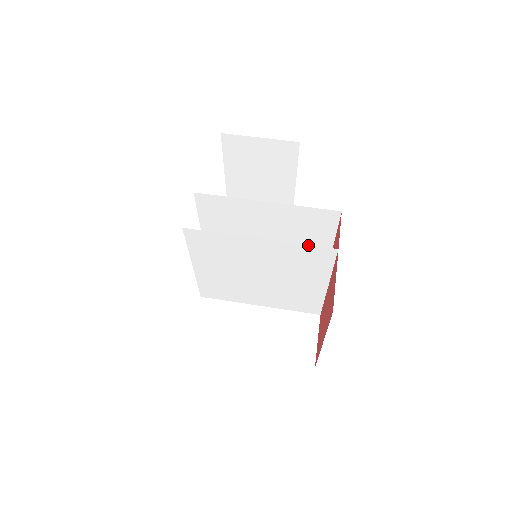
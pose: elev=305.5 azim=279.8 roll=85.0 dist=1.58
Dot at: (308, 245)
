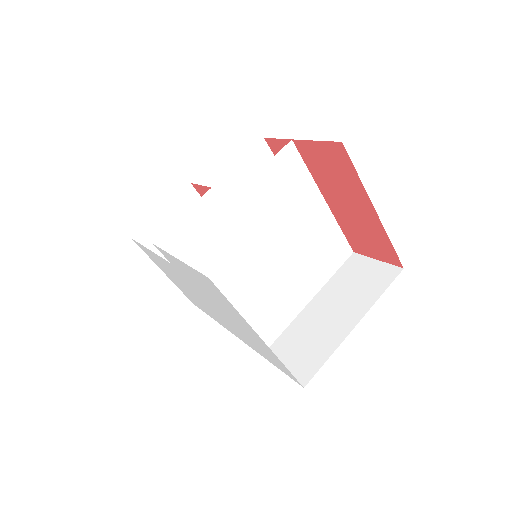
Dot at: (271, 160)
